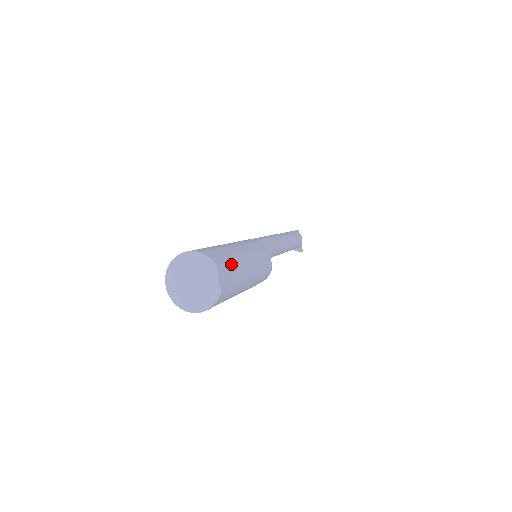
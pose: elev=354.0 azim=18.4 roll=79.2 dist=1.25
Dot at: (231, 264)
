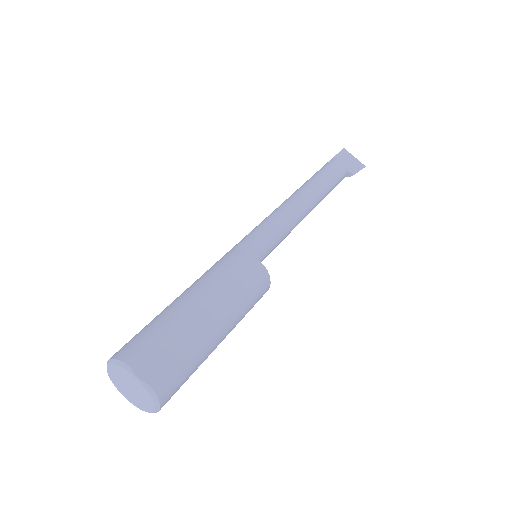
Dot at: (161, 339)
